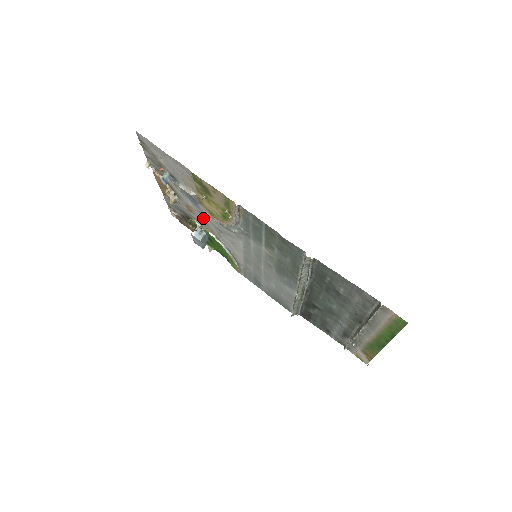
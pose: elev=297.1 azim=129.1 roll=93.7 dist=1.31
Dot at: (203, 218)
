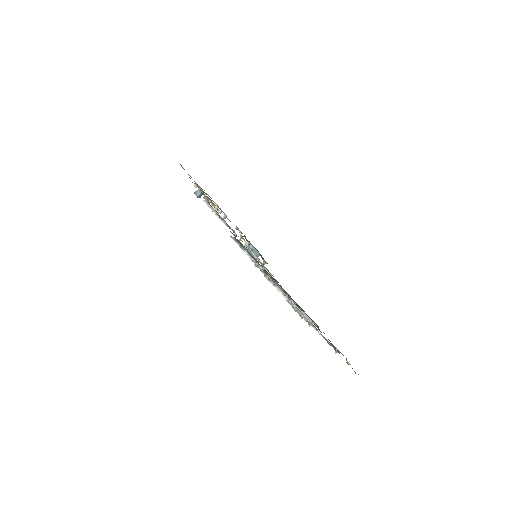
Dot at: occluded
